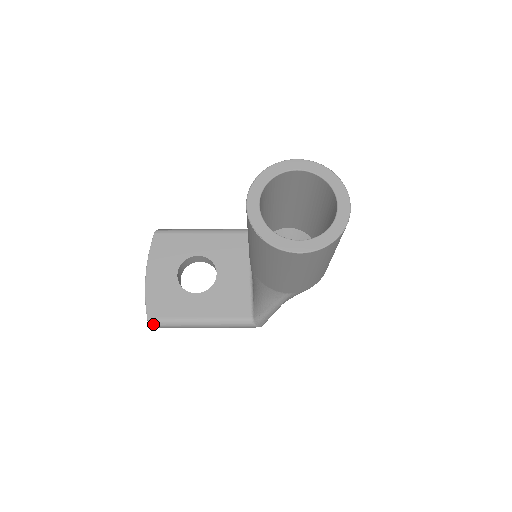
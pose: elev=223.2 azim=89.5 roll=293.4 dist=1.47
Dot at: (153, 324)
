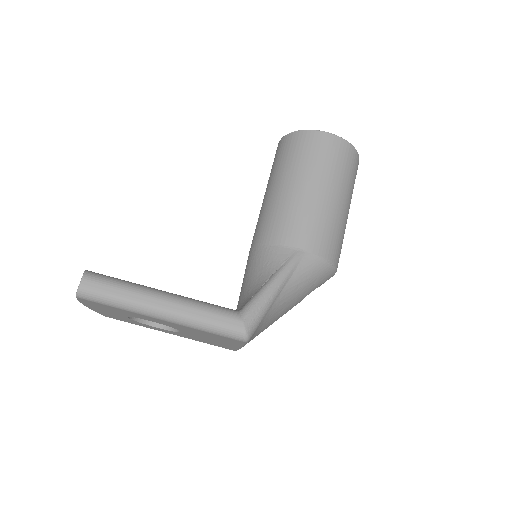
Dot at: (91, 274)
